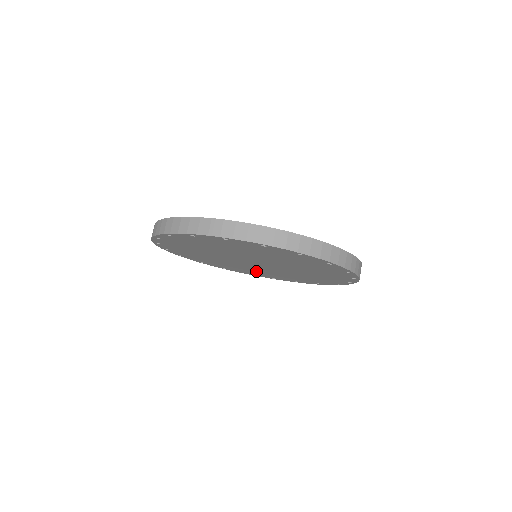
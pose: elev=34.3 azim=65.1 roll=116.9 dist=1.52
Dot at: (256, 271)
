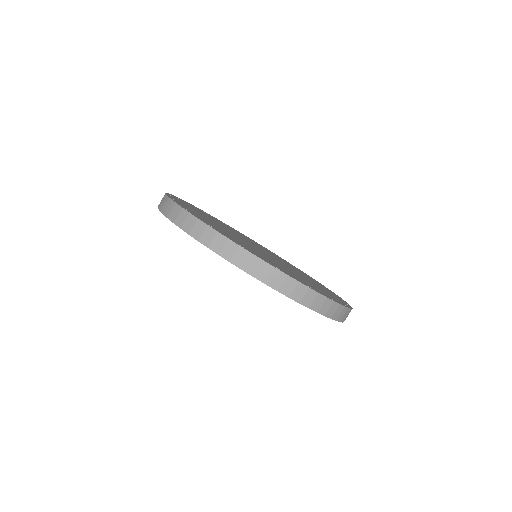
Dot at: occluded
